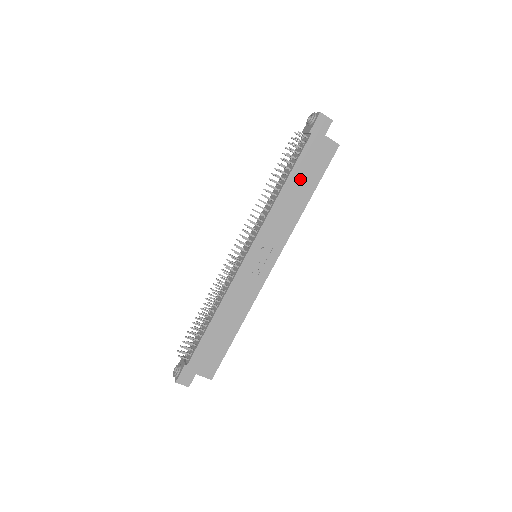
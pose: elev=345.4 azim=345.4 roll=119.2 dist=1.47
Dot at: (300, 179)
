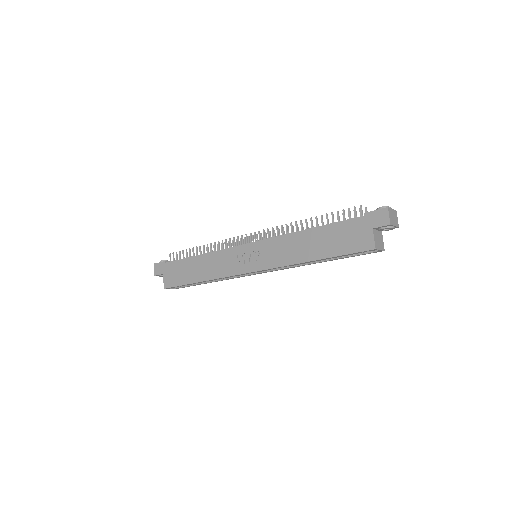
Dot at: (324, 238)
